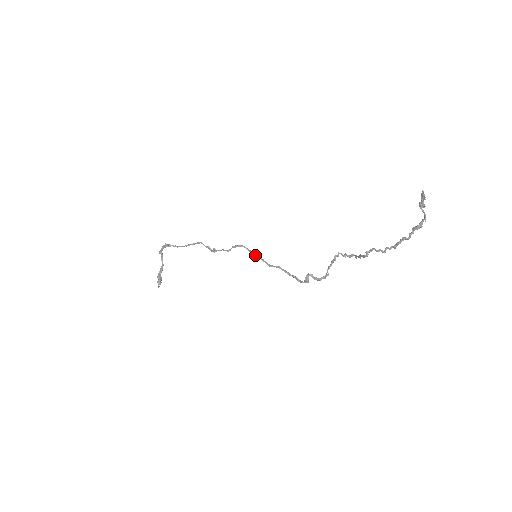
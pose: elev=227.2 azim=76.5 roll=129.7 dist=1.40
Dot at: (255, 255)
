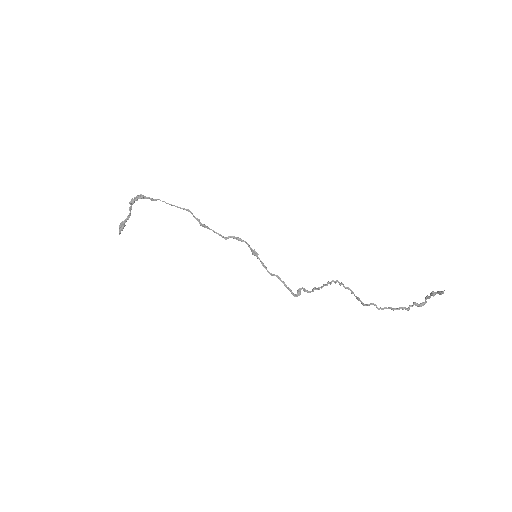
Dot at: (256, 256)
